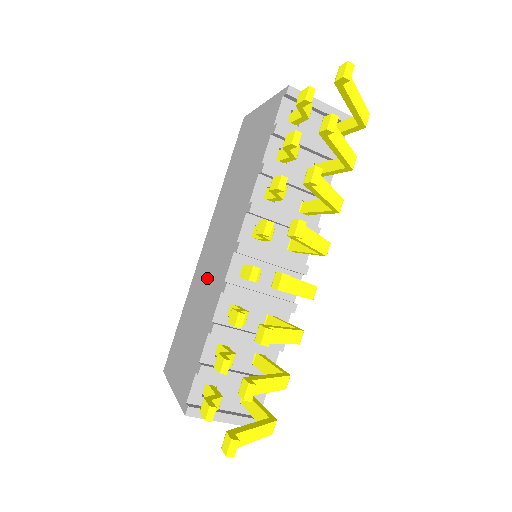
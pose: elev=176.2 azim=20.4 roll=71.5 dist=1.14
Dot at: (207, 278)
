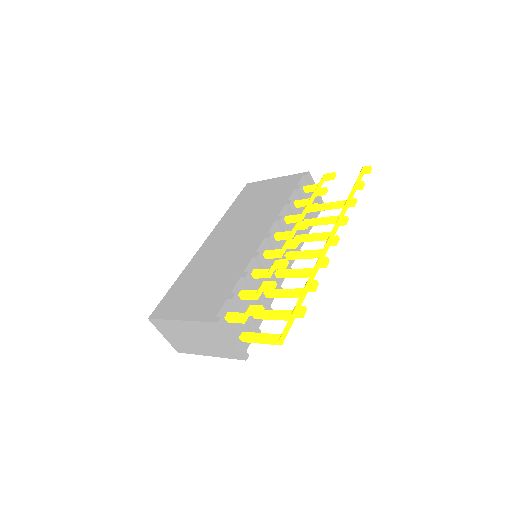
Dot at: (222, 256)
